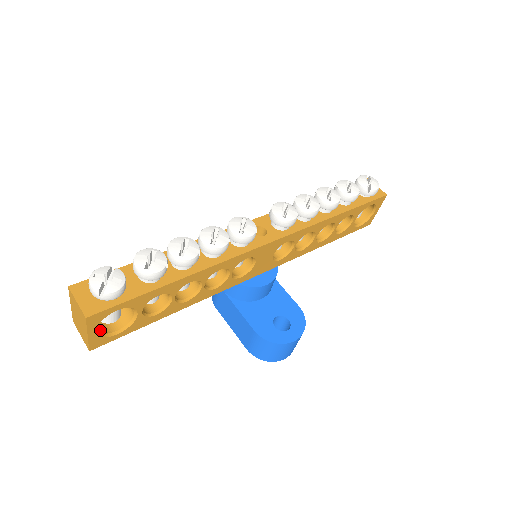
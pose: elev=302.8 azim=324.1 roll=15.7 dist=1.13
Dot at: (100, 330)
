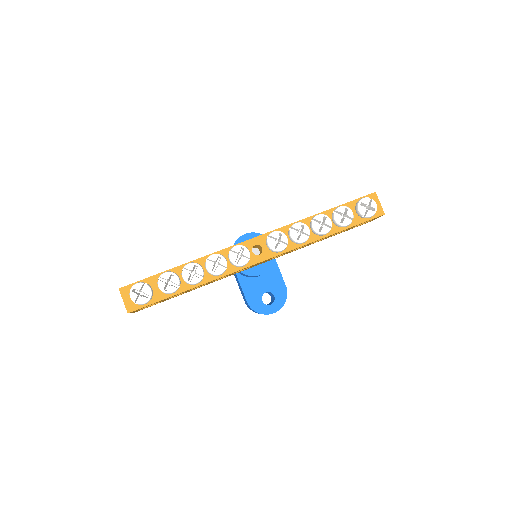
Dot at: occluded
